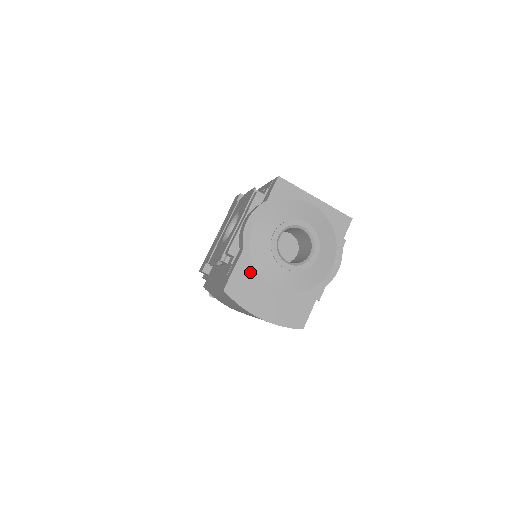
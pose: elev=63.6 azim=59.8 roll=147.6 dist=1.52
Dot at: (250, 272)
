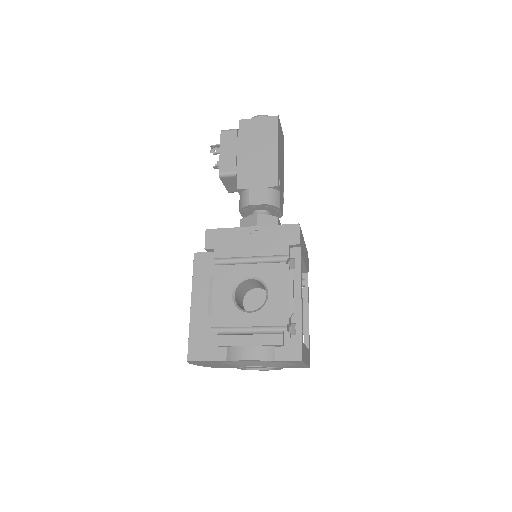
Dot at: (215, 362)
